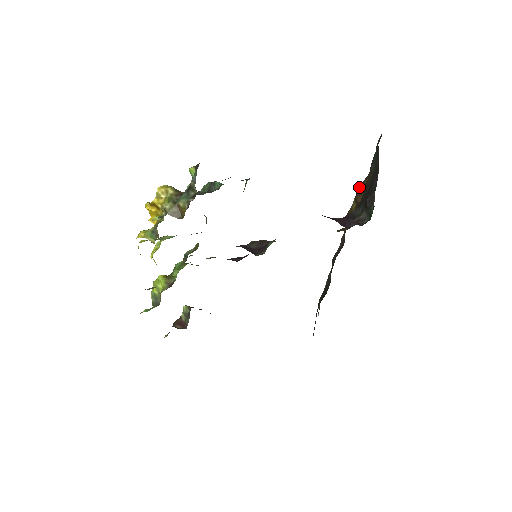
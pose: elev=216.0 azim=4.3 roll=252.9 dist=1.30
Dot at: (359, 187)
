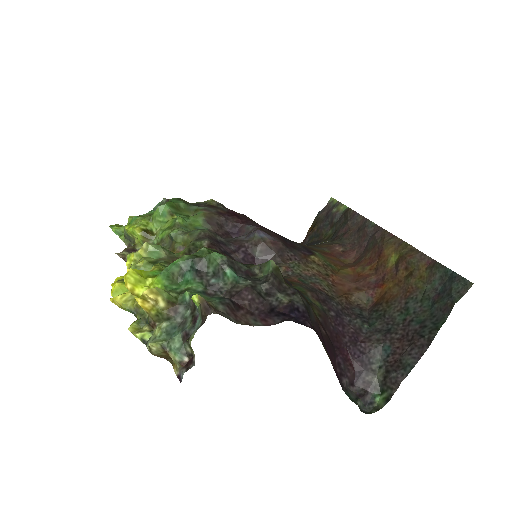
Dot at: (411, 259)
